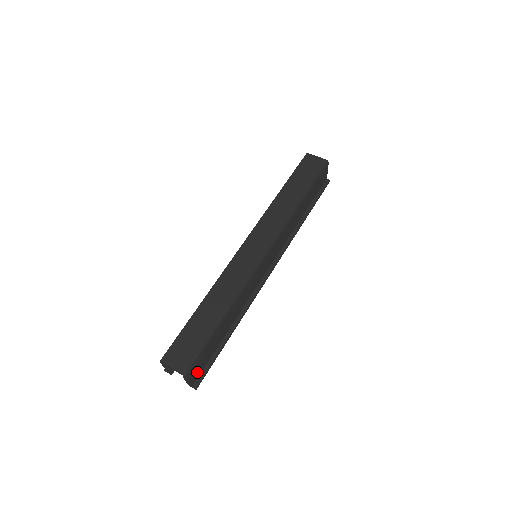
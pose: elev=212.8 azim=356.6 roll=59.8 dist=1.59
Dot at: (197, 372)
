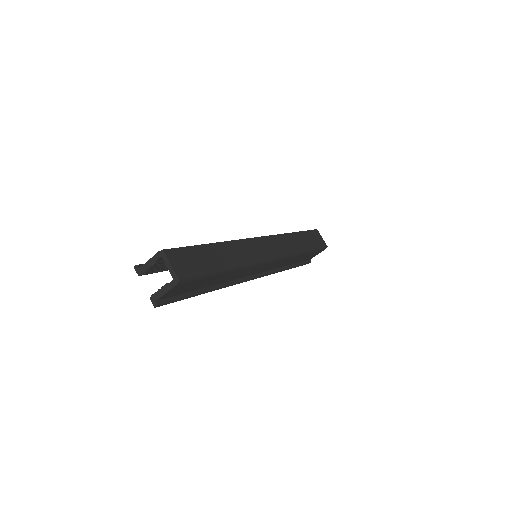
Dot at: (173, 292)
